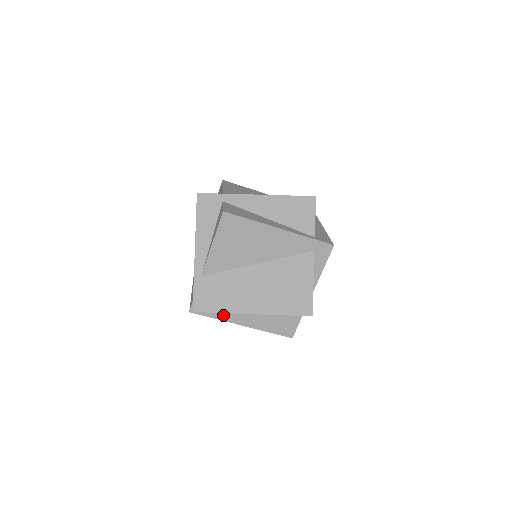
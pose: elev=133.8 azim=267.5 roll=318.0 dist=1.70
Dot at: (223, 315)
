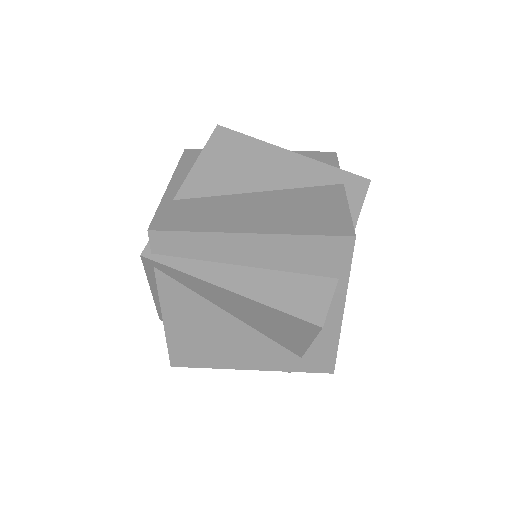
Dot at: (198, 267)
